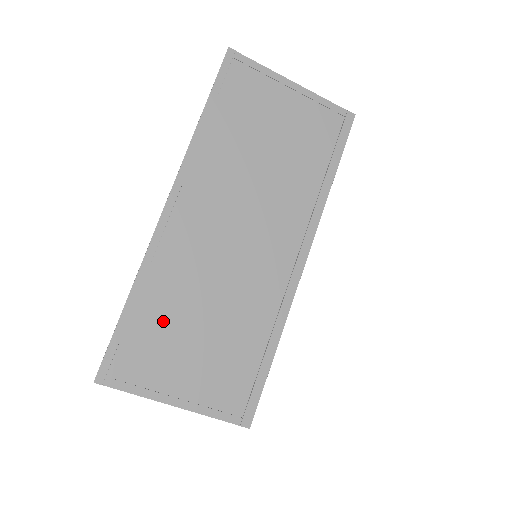
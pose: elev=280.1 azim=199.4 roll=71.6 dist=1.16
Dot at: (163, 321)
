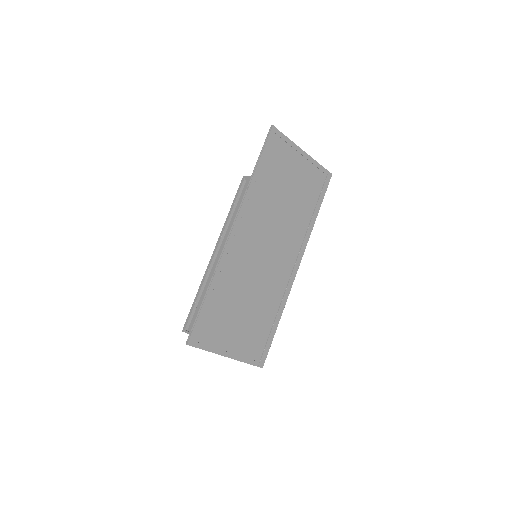
Dot at: (225, 305)
